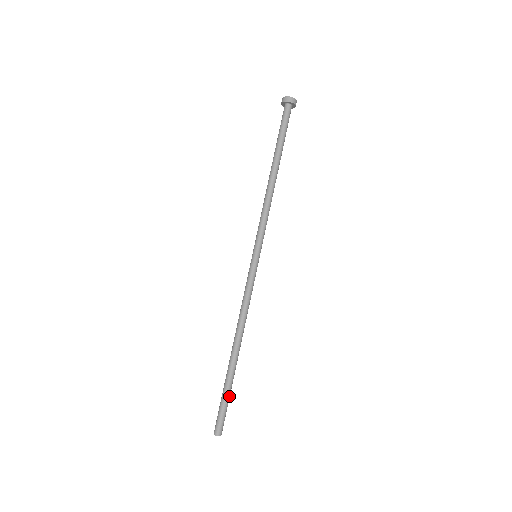
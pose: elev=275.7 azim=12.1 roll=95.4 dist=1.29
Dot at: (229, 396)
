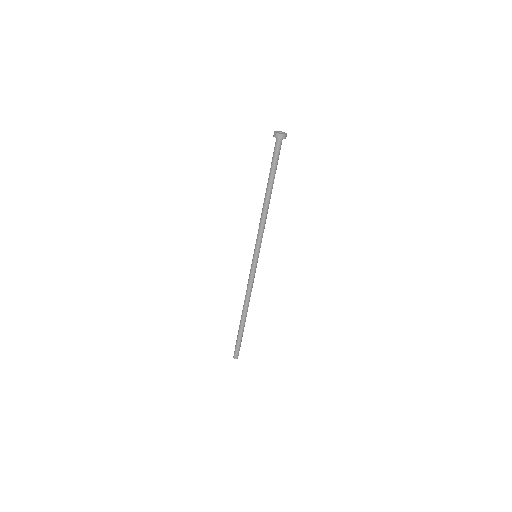
Dot at: occluded
